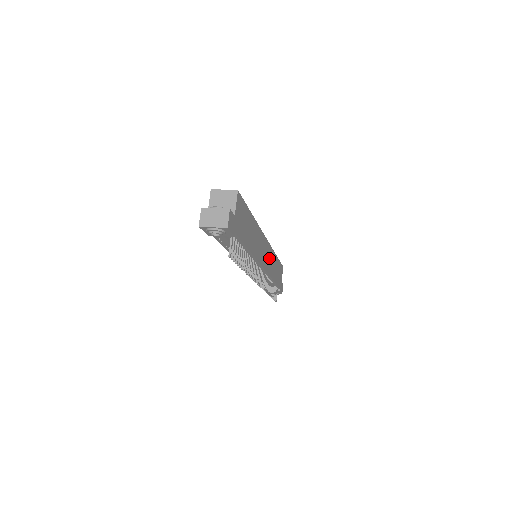
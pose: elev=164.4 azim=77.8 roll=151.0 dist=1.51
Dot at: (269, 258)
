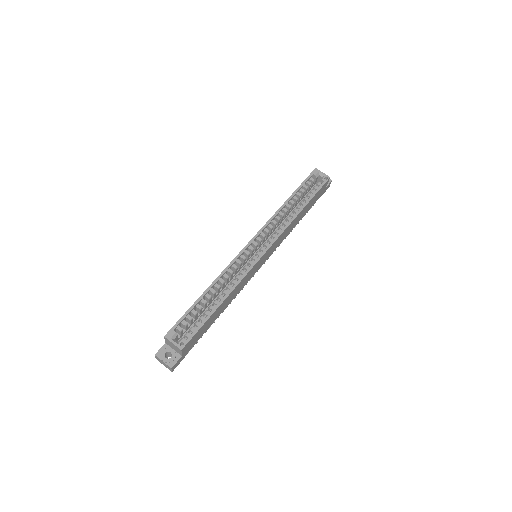
Dot at: (277, 243)
